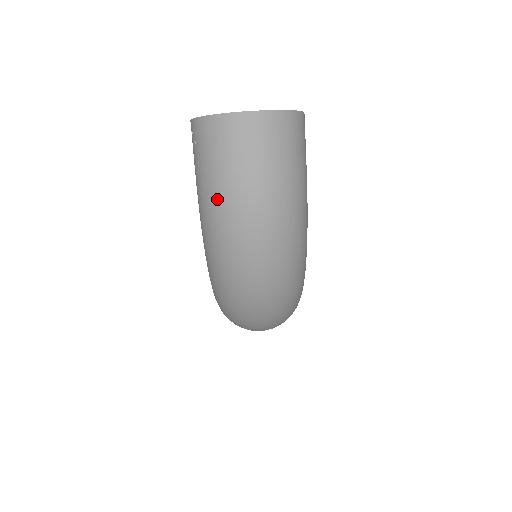
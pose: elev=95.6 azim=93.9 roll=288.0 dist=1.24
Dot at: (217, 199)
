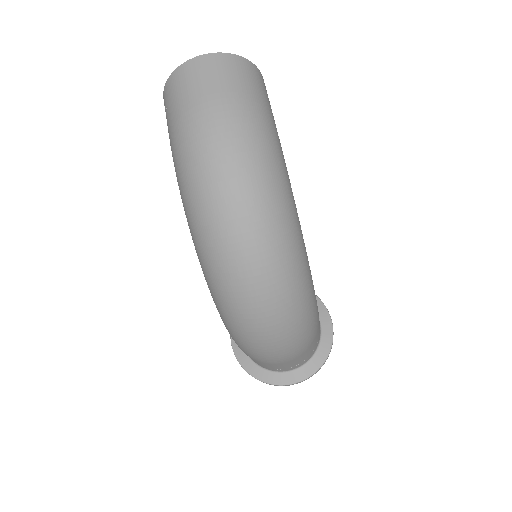
Dot at: (182, 132)
